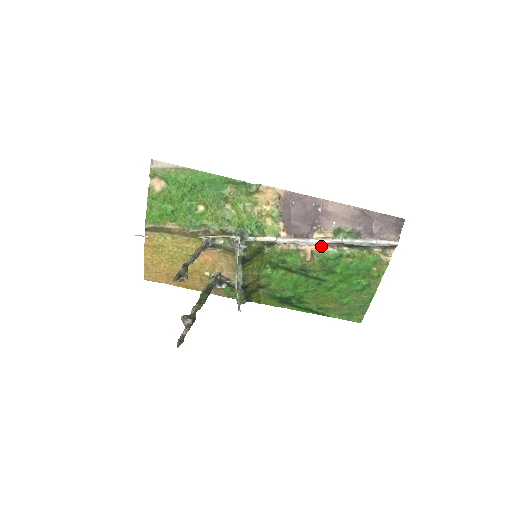
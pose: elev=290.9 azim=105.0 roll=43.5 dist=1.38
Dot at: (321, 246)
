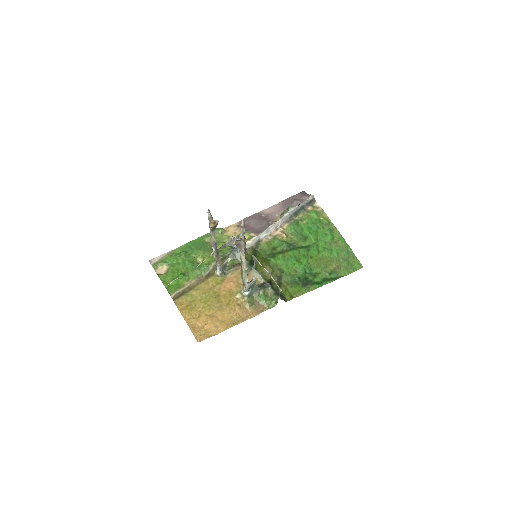
Dot at: (283, 226)
